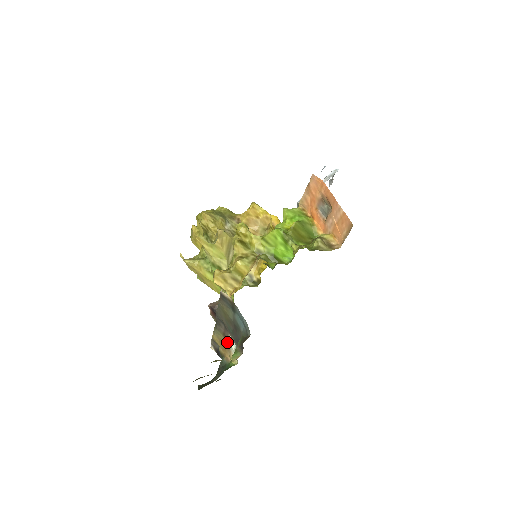
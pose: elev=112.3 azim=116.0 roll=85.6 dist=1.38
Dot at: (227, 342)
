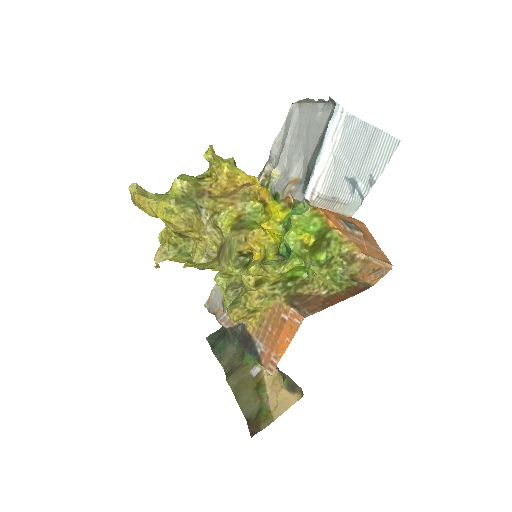
Dot at: occluded
